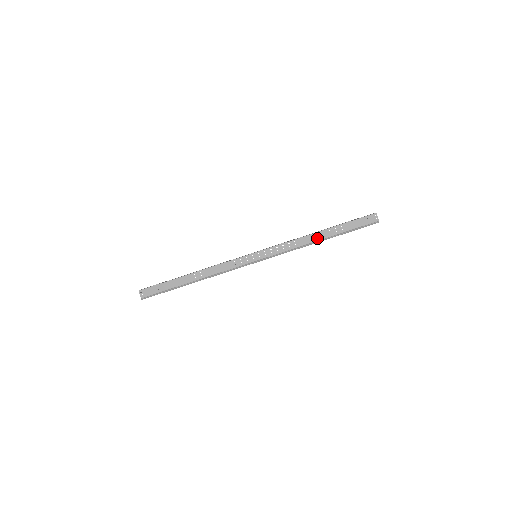
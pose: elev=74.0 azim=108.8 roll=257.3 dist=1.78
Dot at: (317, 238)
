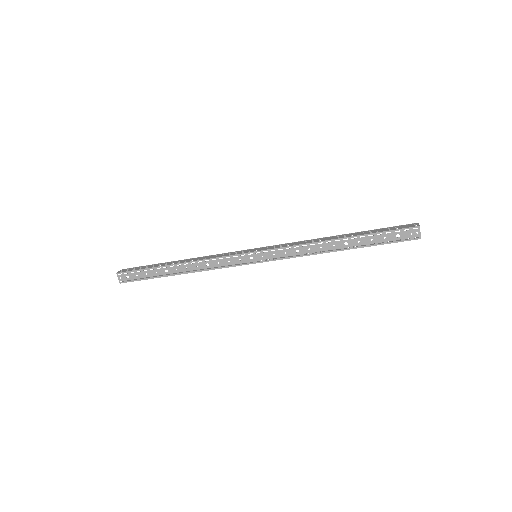
Dot at: (336, 249)
